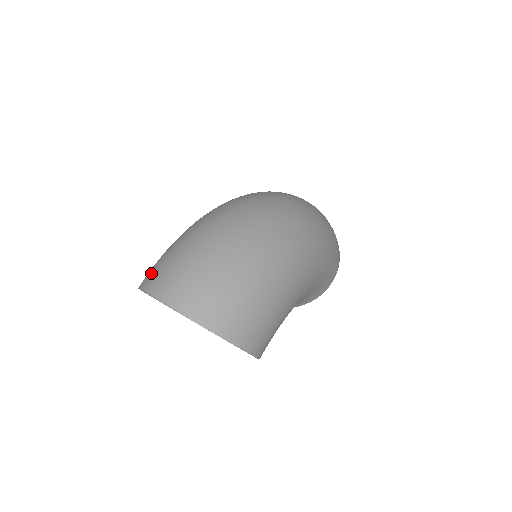
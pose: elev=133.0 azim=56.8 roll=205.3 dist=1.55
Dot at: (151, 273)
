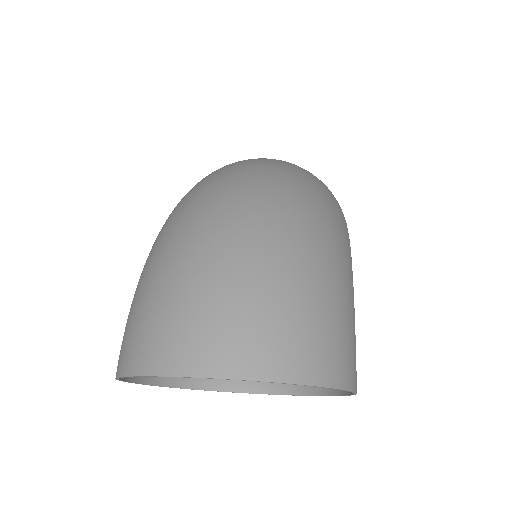
Dot at: (132, 340)
